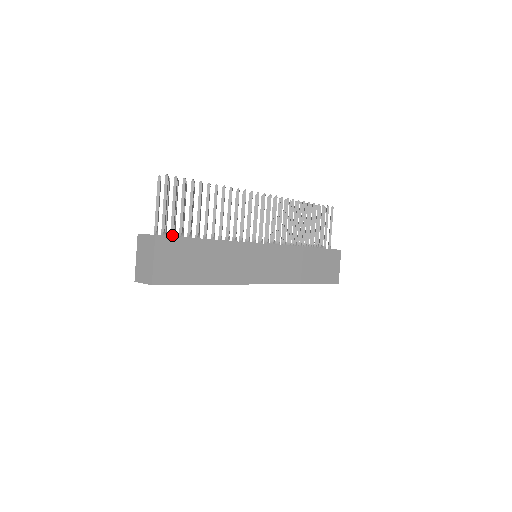
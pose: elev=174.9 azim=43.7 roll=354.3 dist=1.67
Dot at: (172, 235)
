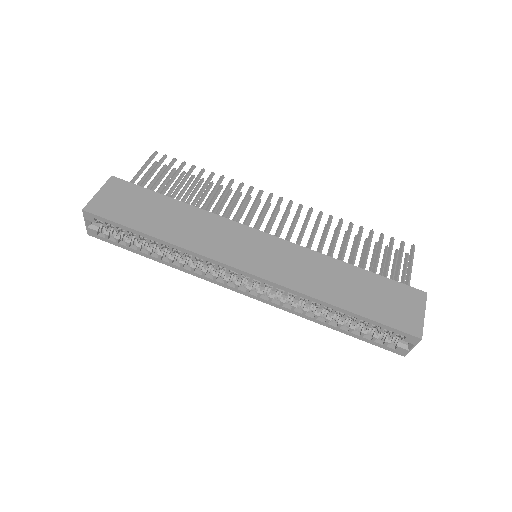
Dot at: occluded
